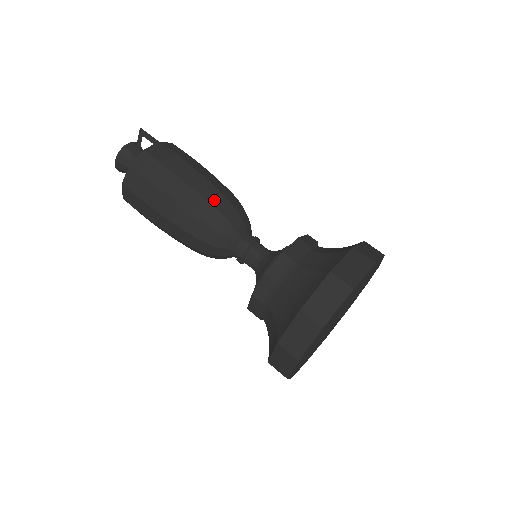
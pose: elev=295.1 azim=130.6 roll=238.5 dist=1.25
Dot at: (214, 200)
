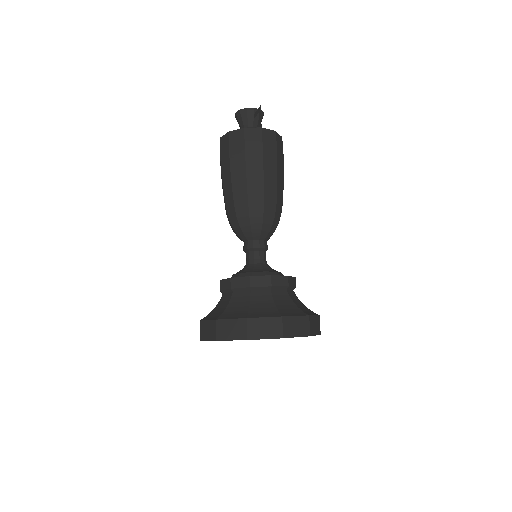
Dot at: (253, 202)
